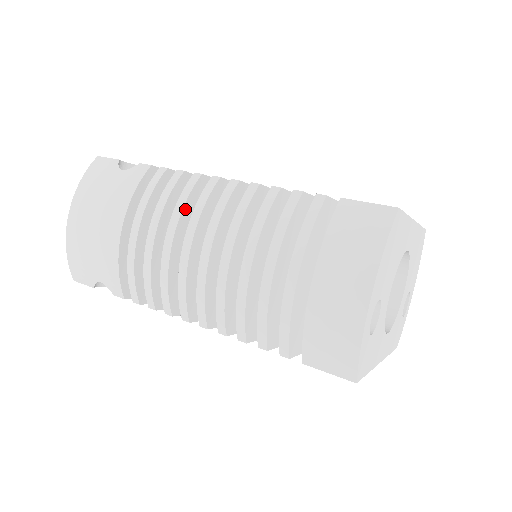
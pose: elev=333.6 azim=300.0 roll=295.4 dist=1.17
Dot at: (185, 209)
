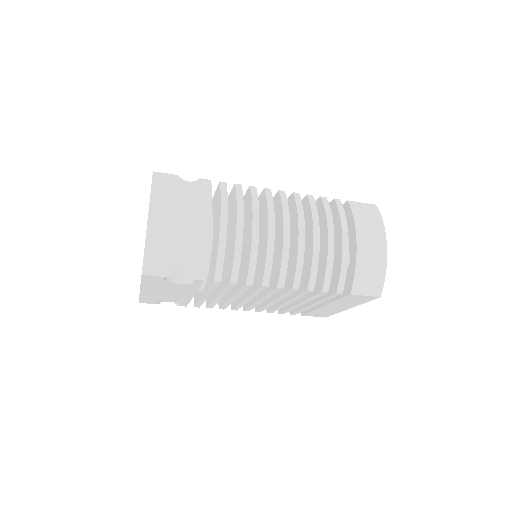
Dot at: (258, 207)
